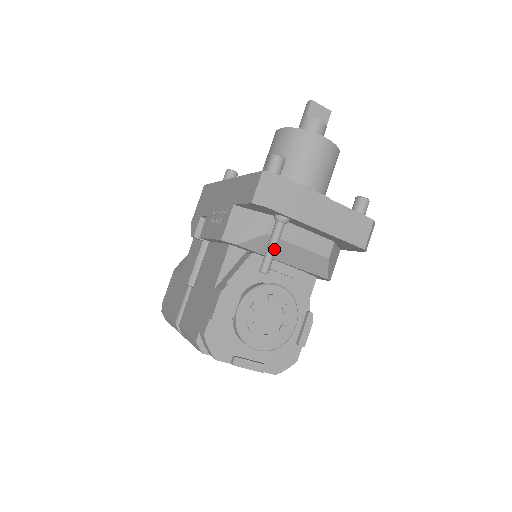
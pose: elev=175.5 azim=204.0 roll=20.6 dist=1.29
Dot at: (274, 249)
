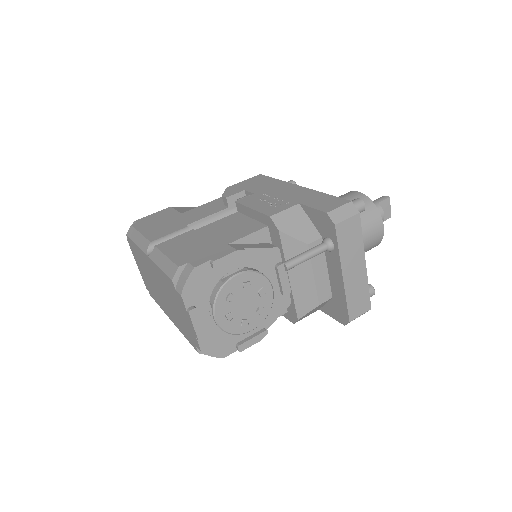
Dot at: (307, 258)
